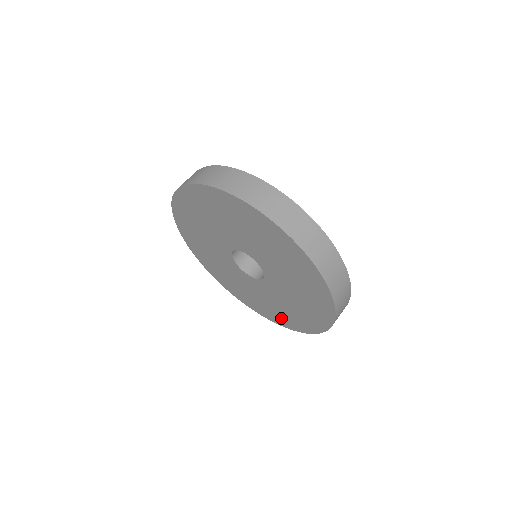
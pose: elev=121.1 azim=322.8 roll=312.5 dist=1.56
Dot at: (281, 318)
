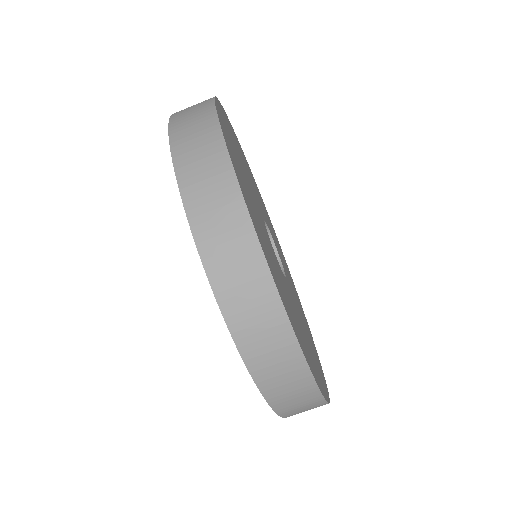
Dot at: occluded
